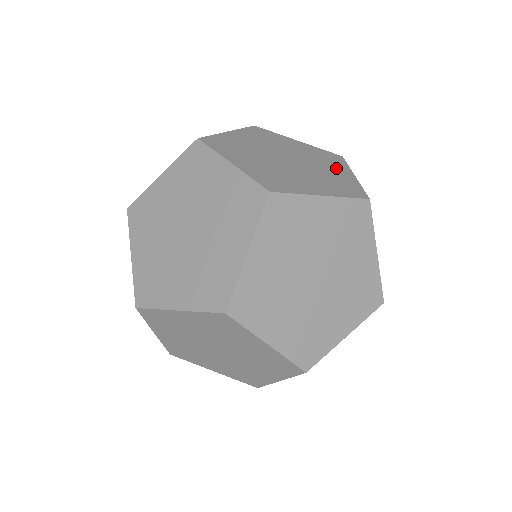
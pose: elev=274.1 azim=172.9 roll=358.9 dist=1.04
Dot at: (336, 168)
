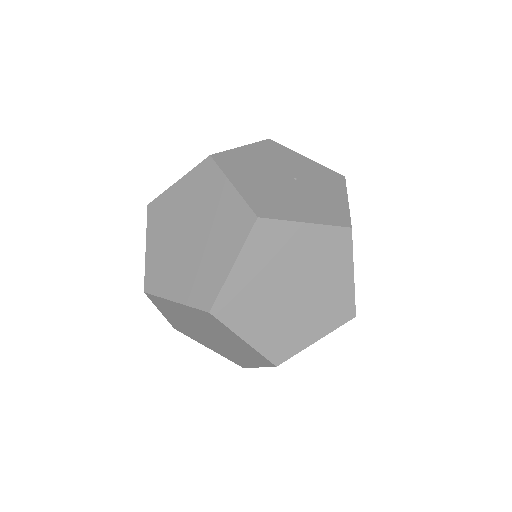
Dot at: (217, 193)
